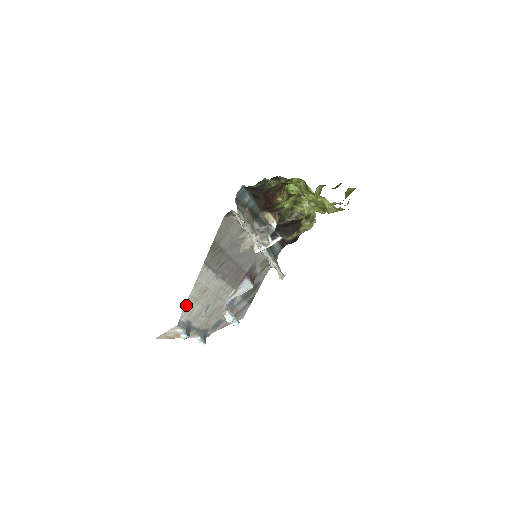
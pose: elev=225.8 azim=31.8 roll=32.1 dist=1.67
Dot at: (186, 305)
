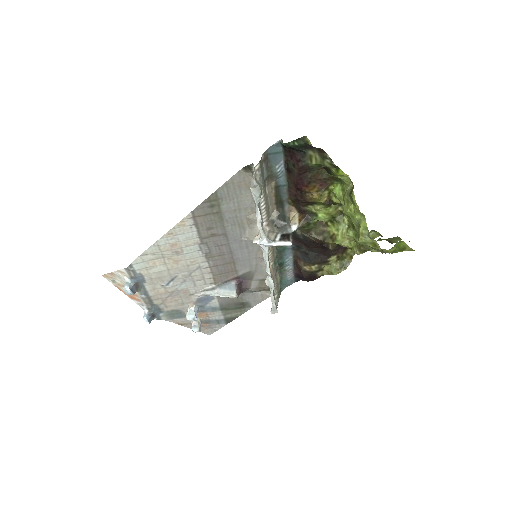
Dot at: (148, 251)
